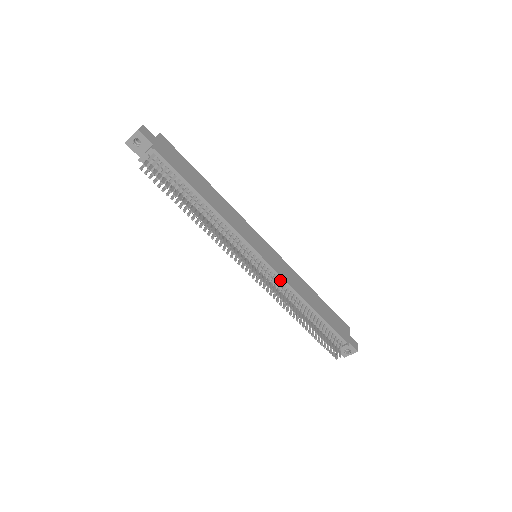
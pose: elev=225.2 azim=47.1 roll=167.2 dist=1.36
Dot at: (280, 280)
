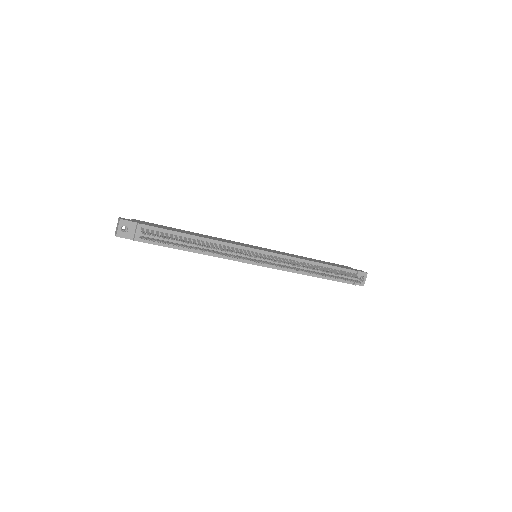
Dot at: (284, 258)
